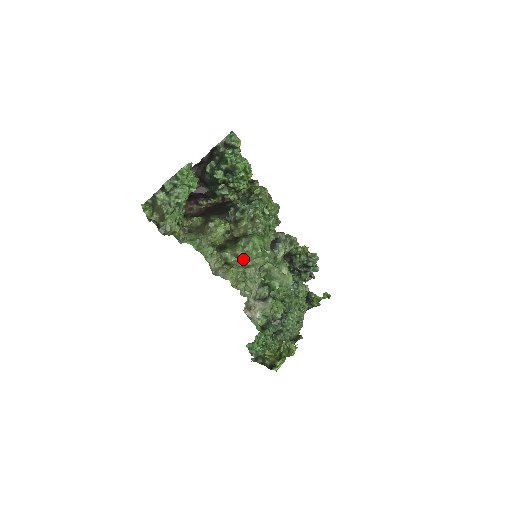
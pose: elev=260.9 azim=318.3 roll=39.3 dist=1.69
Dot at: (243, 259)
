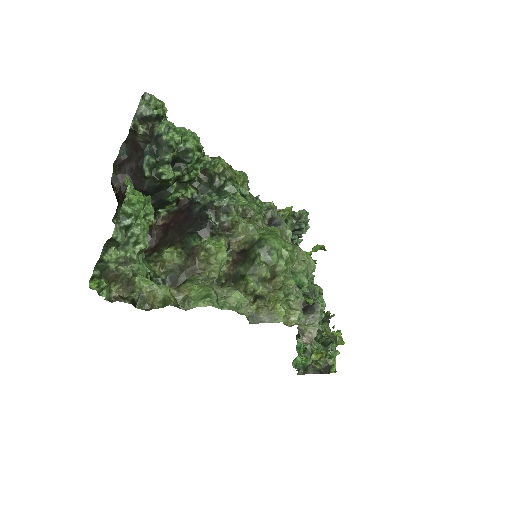
Dot at: (271, 278)
